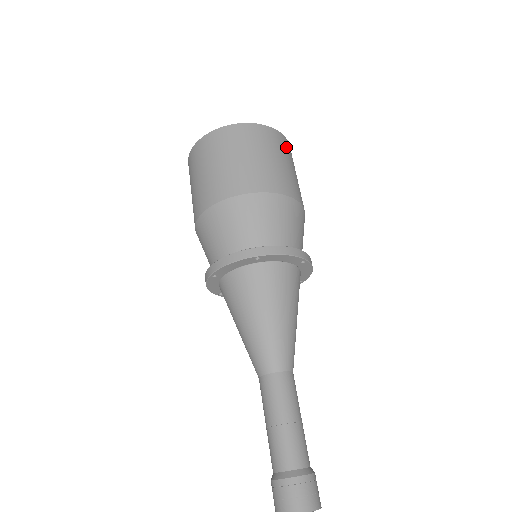
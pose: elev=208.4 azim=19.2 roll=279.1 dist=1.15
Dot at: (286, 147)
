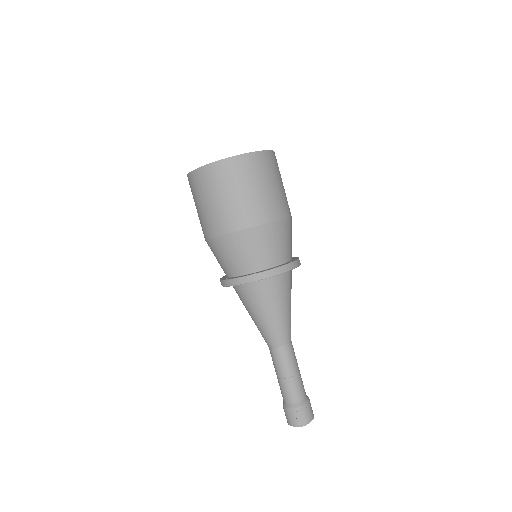
Dot at: occluded
